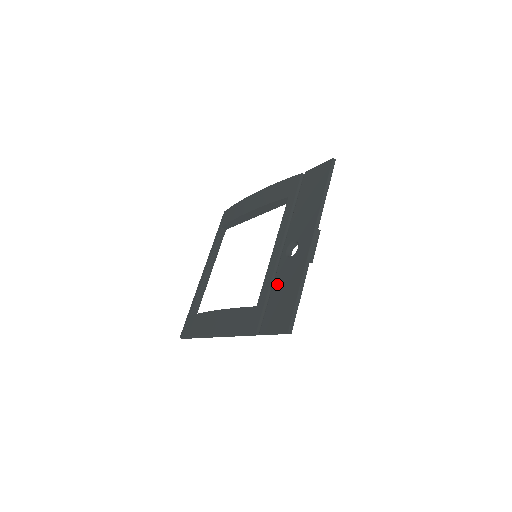
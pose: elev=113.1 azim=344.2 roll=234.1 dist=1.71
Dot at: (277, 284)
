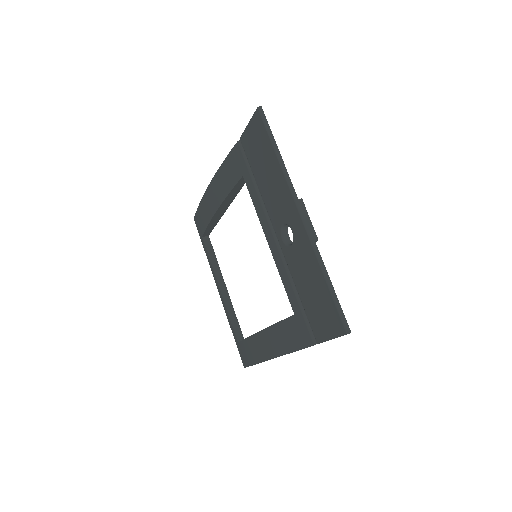
Dot at: (298, 282)
